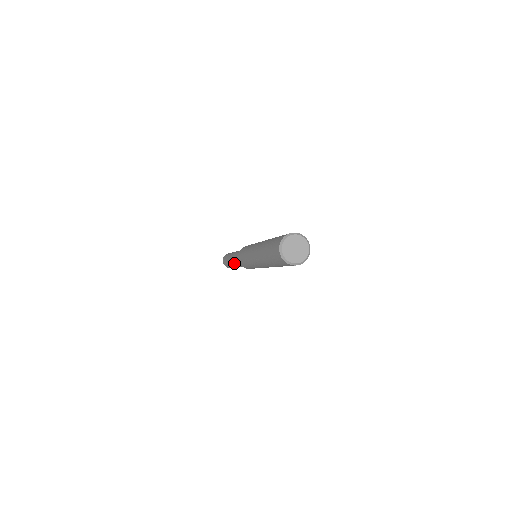
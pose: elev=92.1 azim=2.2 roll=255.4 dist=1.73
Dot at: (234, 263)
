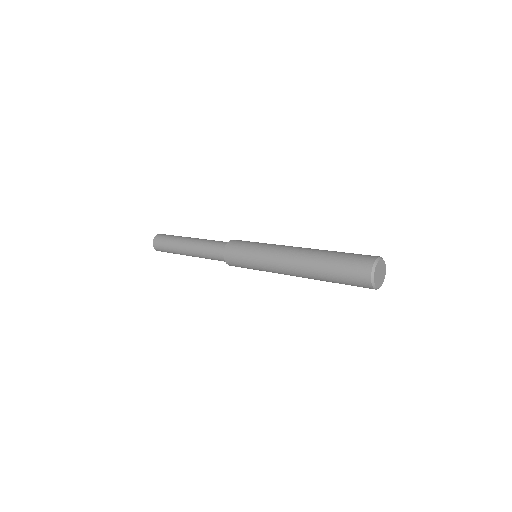
Dot at: (196, 254)
